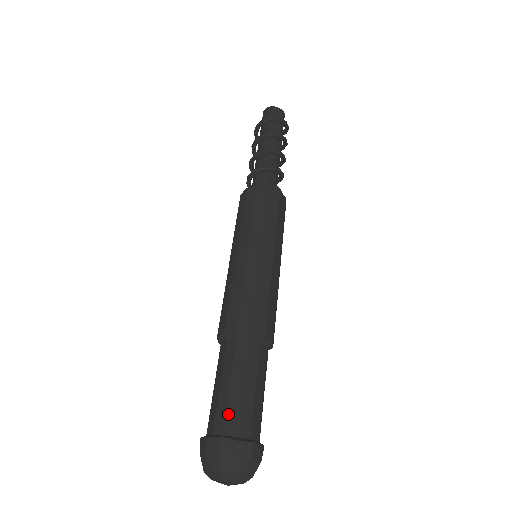
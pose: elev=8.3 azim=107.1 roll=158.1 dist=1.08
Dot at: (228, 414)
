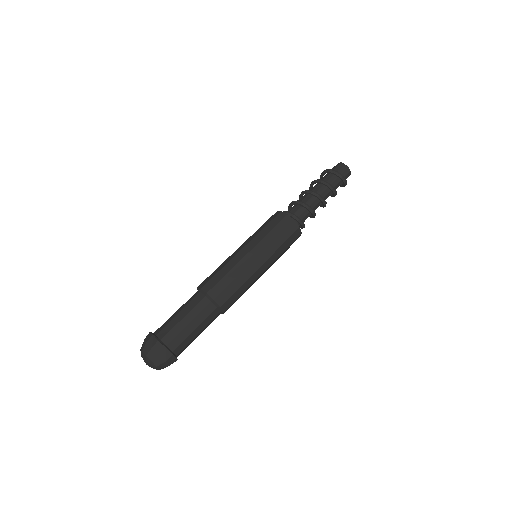
Dot at: (165, 326)
